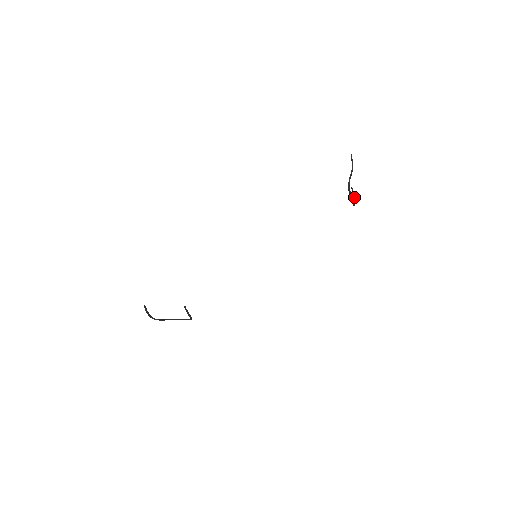
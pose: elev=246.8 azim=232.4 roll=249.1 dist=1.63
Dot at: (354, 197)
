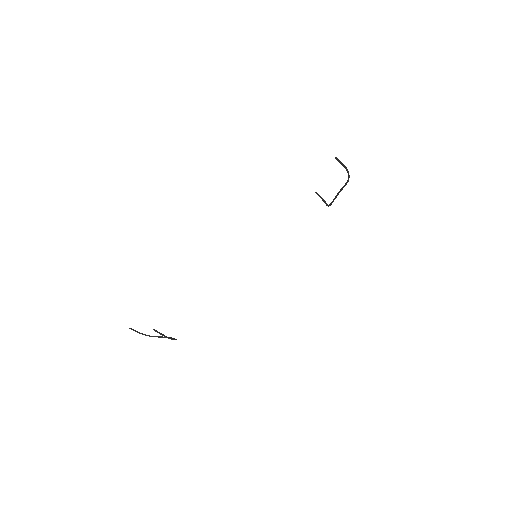
Dot at: occluded
